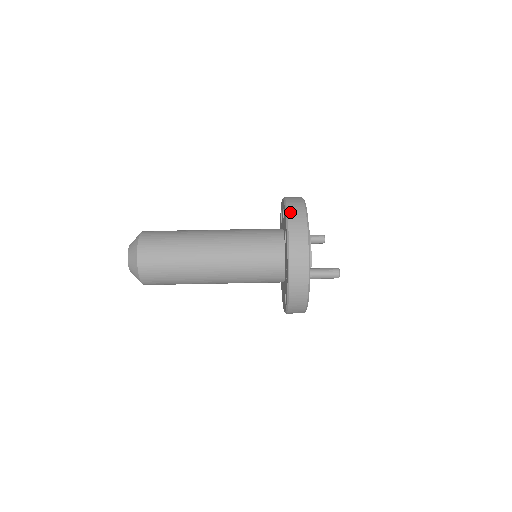
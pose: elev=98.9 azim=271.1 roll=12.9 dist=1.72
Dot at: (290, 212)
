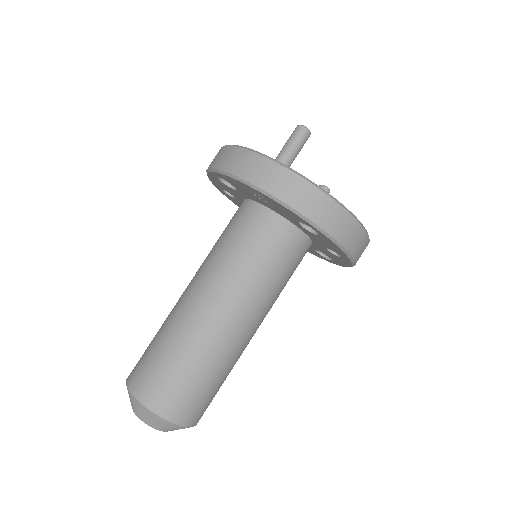
Dot at: occluded
